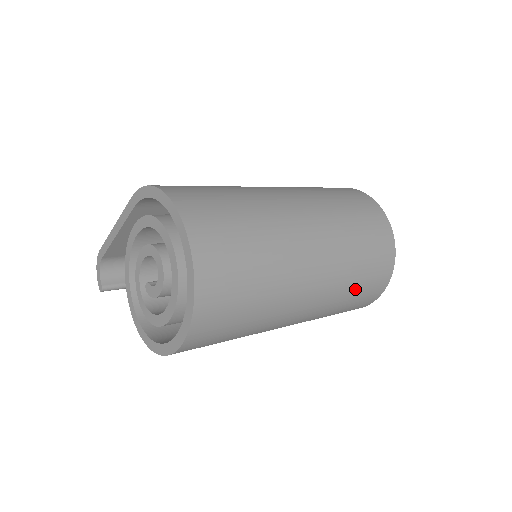
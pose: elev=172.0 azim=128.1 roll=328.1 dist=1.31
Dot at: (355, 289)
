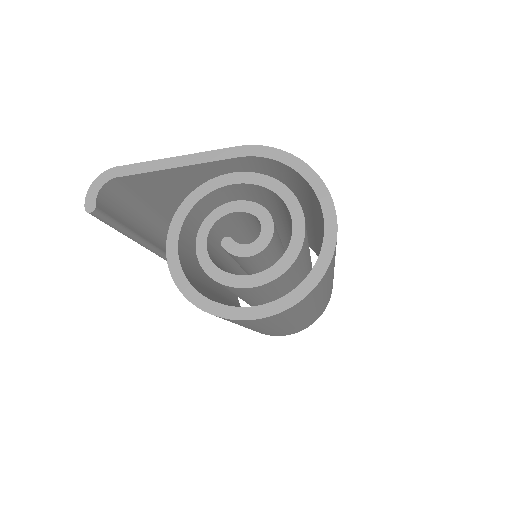
Dot at: (312, 319)
